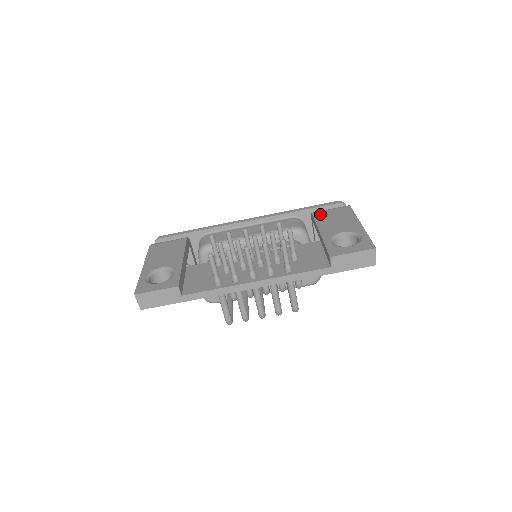
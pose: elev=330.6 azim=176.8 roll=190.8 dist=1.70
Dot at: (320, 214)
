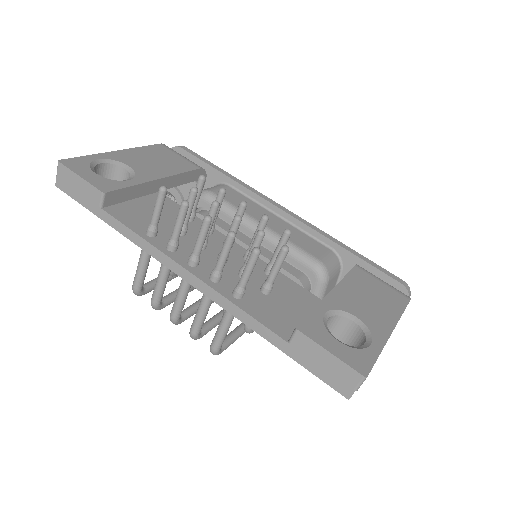
Dot at: (363, 274)
